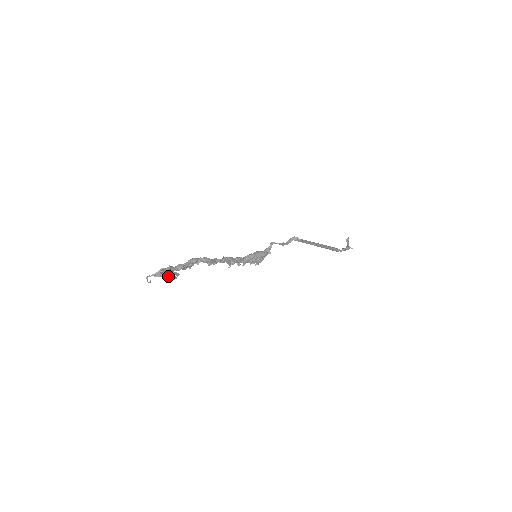
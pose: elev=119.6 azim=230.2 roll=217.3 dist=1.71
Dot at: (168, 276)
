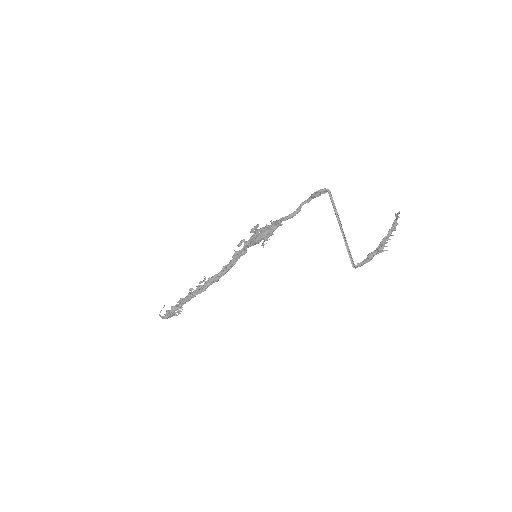
Dot at: (174, 315)
